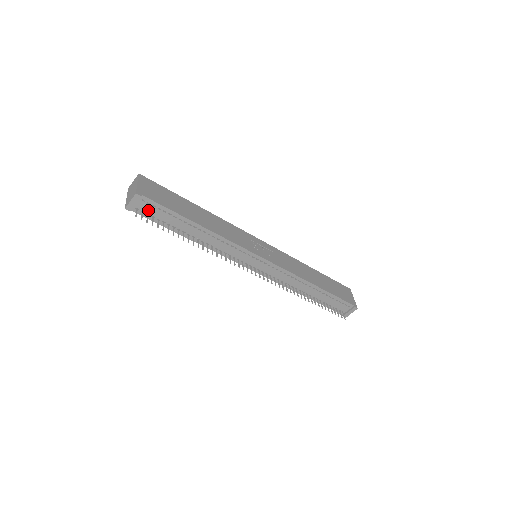
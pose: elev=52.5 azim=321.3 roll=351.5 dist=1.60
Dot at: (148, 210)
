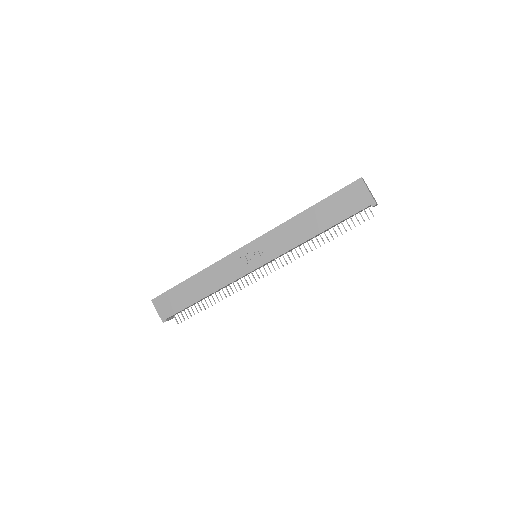
Dot at: occluded
